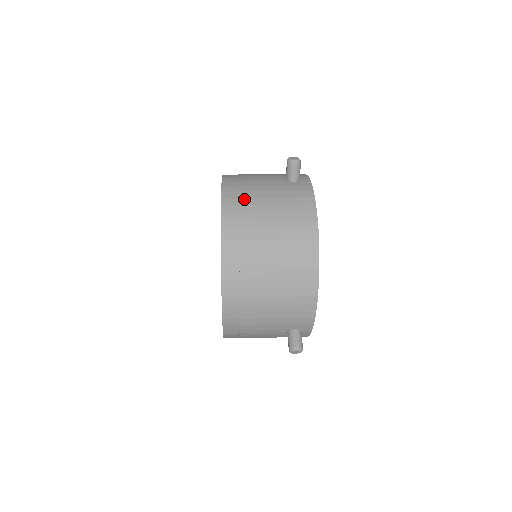
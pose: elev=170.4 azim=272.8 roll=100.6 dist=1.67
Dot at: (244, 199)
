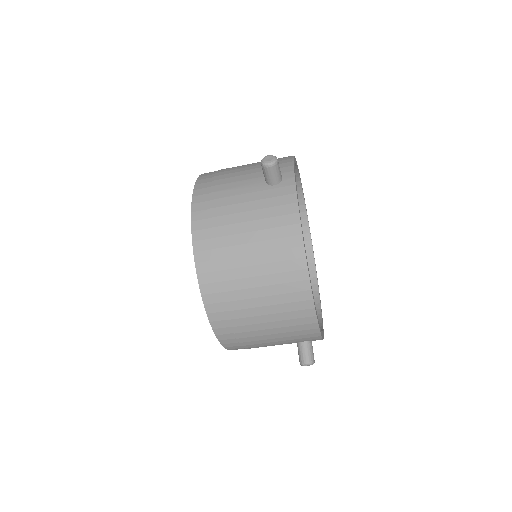
Dot at: occluded
